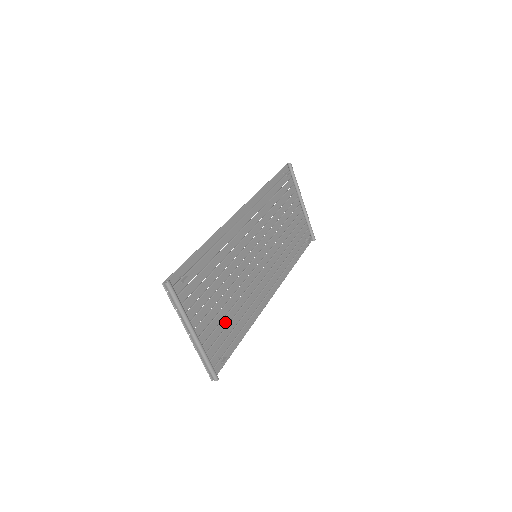
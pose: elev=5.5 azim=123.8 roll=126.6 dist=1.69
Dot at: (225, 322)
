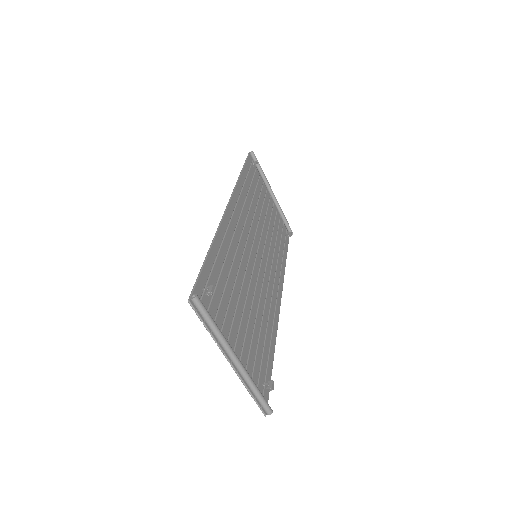
Dot at: (255, 339)
